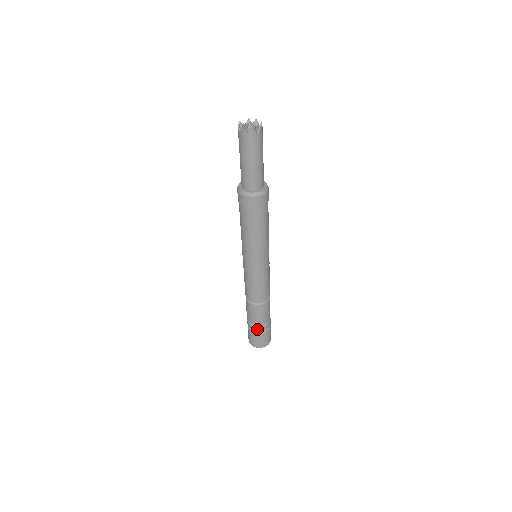
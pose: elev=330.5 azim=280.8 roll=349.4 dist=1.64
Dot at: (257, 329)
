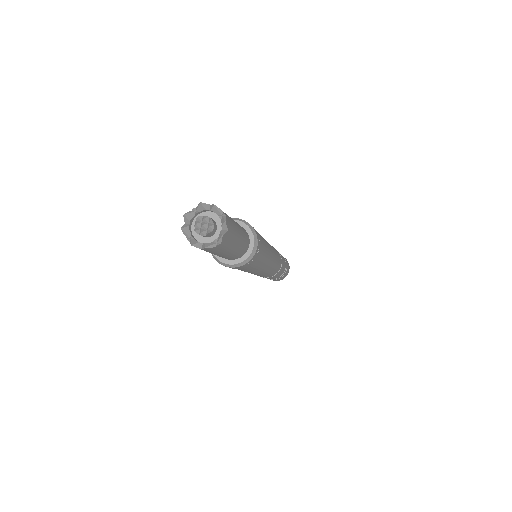
Dot at: (270, 279)
